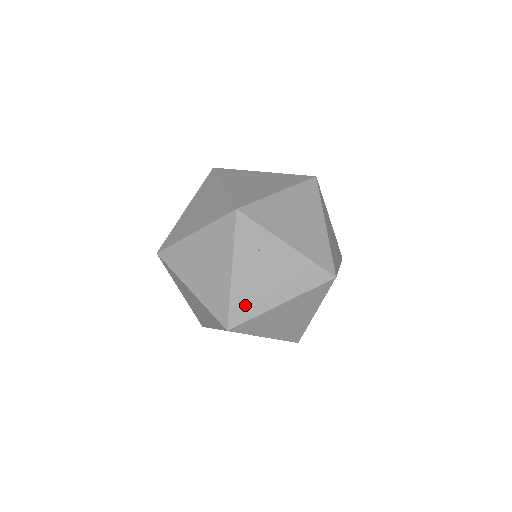
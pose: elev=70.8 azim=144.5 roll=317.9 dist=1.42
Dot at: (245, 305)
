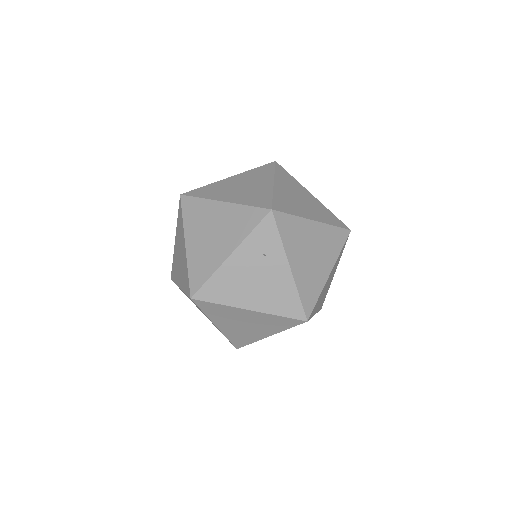
Dot at: (220, 289)
